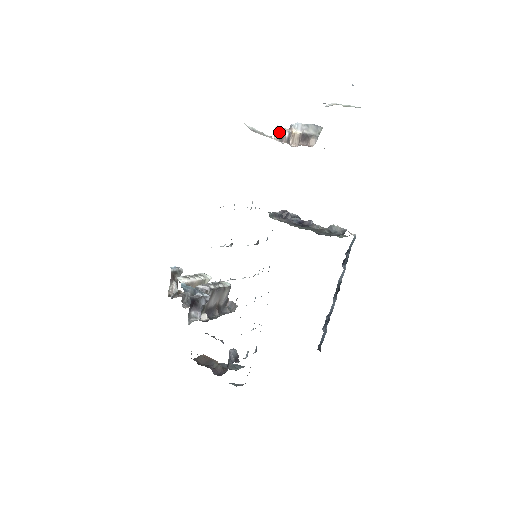
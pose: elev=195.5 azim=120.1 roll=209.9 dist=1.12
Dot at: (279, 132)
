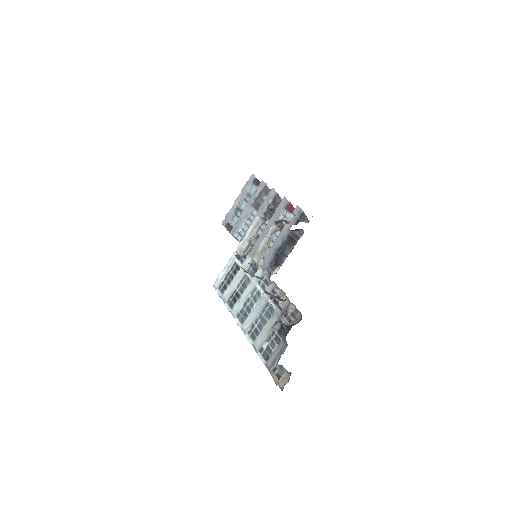
Dot at: occluded
